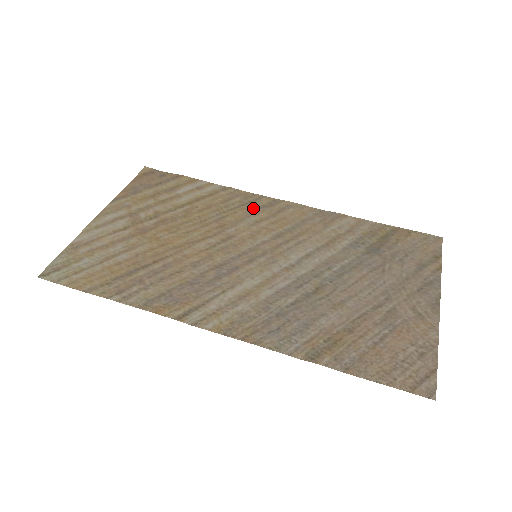
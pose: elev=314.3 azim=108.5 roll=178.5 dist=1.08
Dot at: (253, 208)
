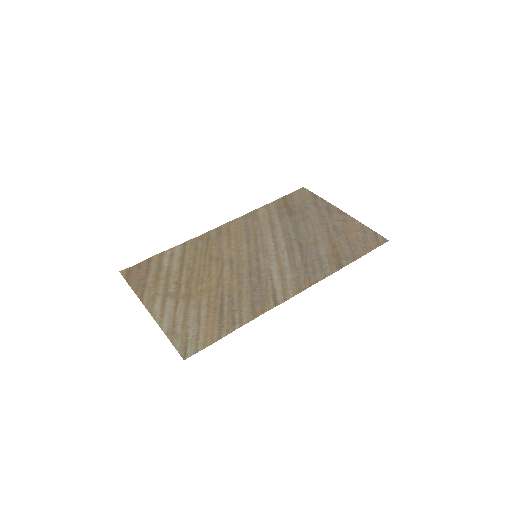
Dot at: (215, 240)
